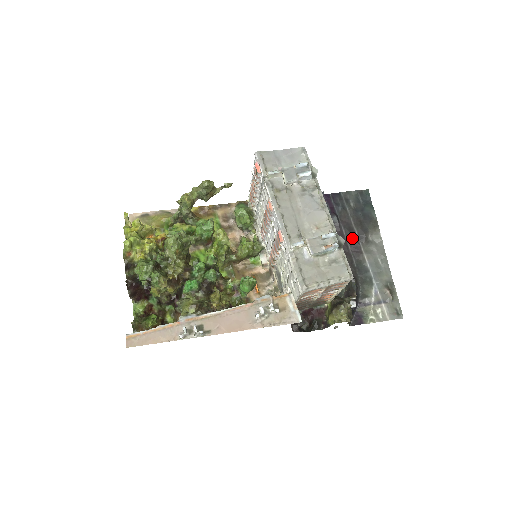
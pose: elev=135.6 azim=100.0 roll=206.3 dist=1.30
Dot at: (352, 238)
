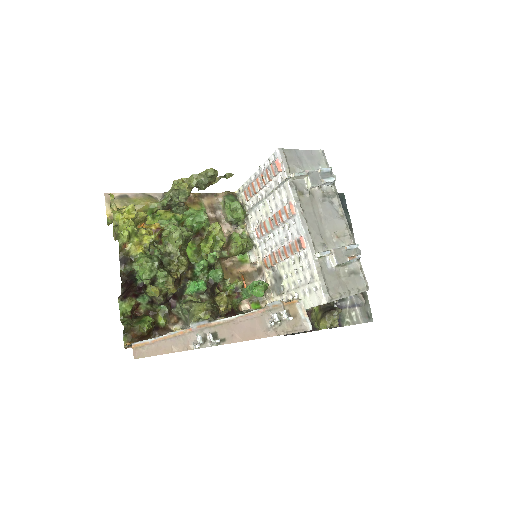
Dot at: occluded
